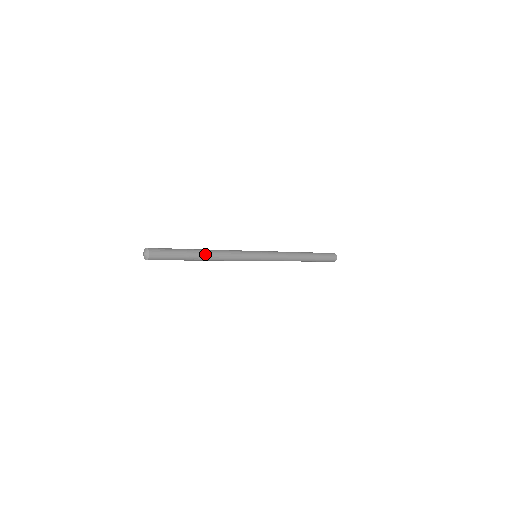
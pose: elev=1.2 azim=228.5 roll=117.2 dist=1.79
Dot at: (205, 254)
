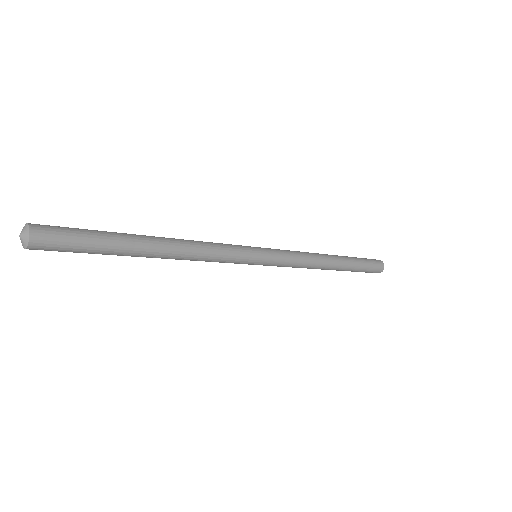
Dot at: (157, 251)
